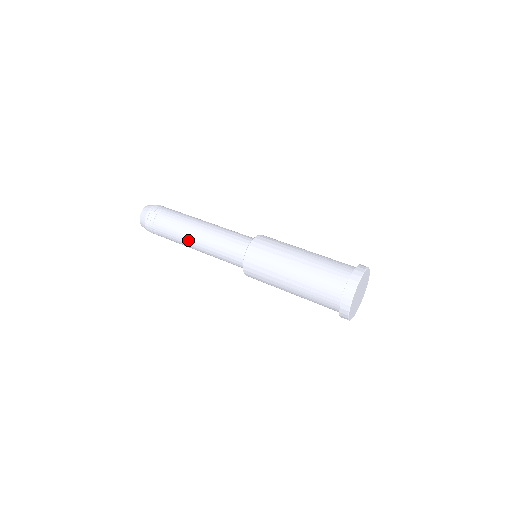
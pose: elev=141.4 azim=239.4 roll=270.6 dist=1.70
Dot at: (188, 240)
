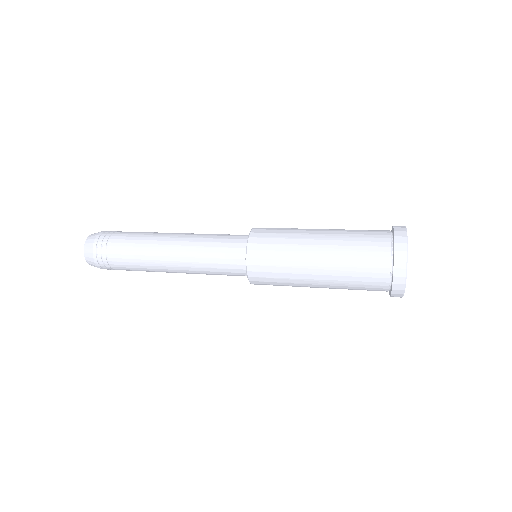
Dot at: (160, 253)
